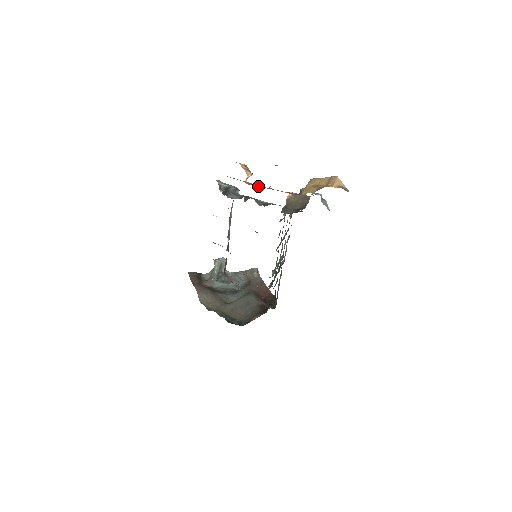
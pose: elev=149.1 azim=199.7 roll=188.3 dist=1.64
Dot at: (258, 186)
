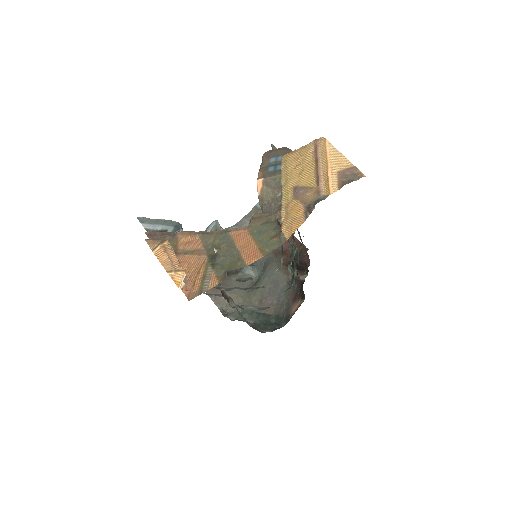
Dot at: (206, 286)
